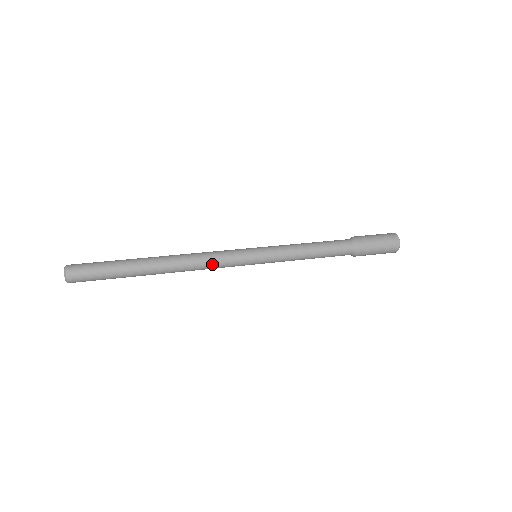
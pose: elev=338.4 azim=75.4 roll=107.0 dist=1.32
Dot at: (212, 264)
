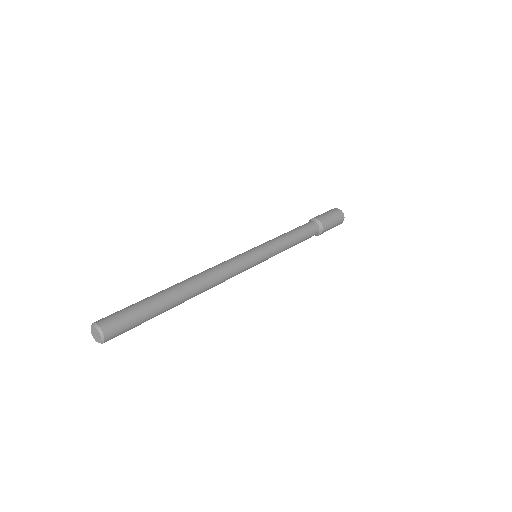
Dot at: (230, 273)
